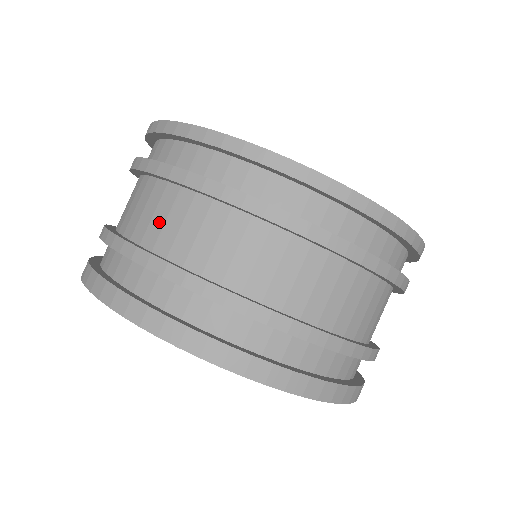
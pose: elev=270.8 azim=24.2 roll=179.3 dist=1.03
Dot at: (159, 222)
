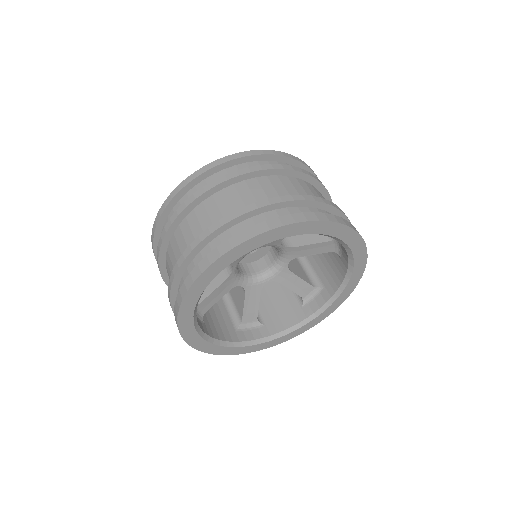
Dot at: (226, 207)
